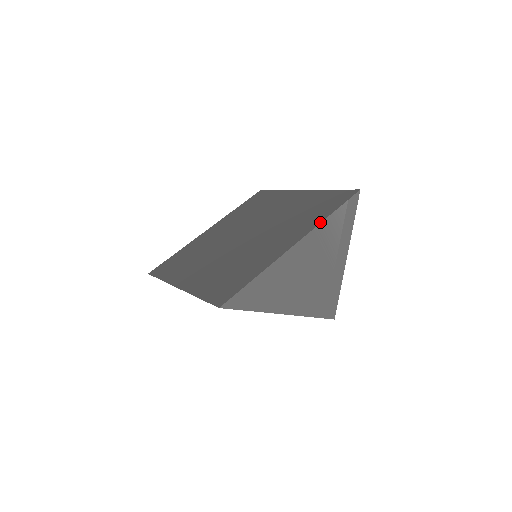
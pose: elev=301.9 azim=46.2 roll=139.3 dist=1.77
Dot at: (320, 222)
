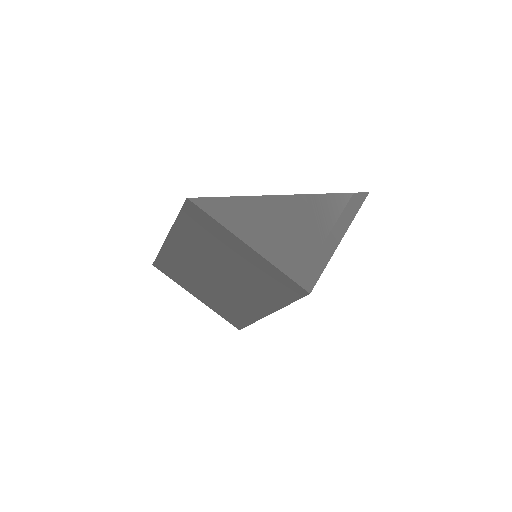
Dot at: (318, 194)
